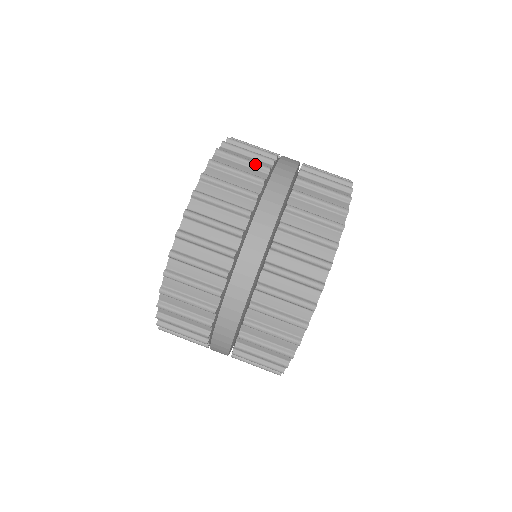
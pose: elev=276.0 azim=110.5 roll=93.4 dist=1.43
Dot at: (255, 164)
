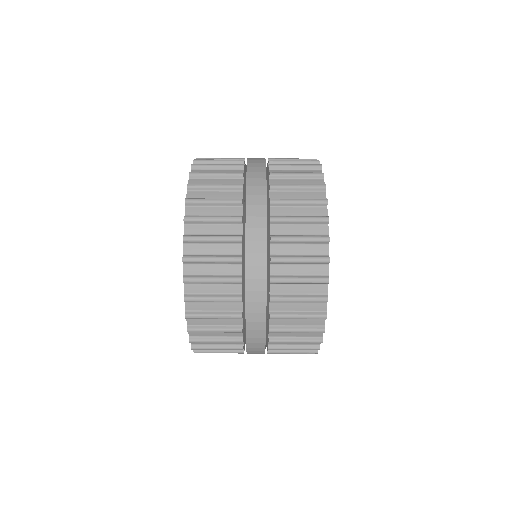
Dot at: (225, 262)
